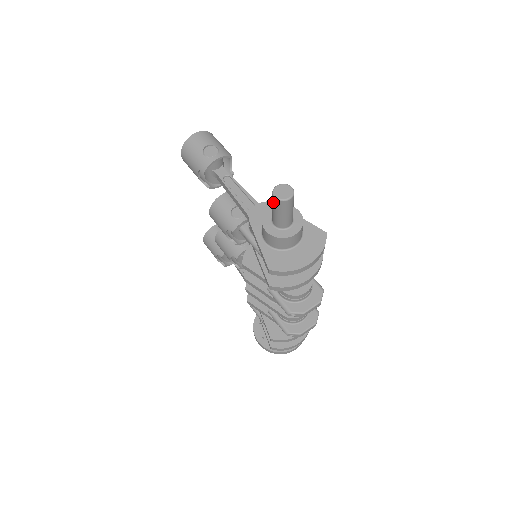
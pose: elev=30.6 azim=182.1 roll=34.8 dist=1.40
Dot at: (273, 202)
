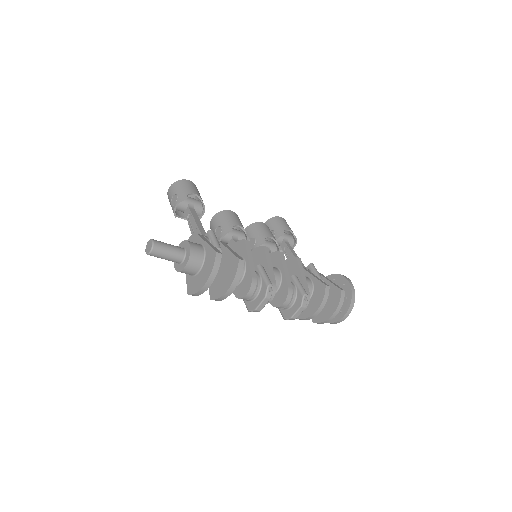
Dot at: occluded
